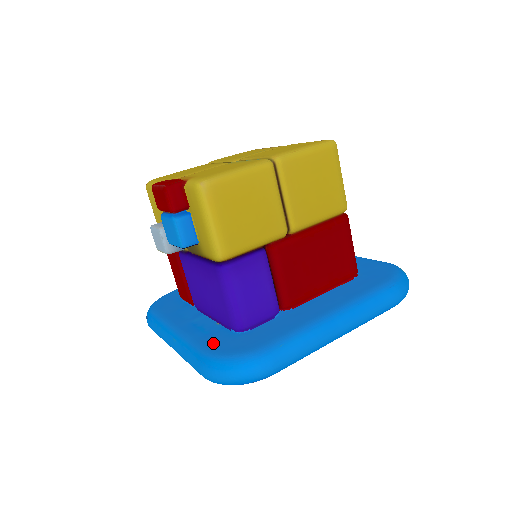
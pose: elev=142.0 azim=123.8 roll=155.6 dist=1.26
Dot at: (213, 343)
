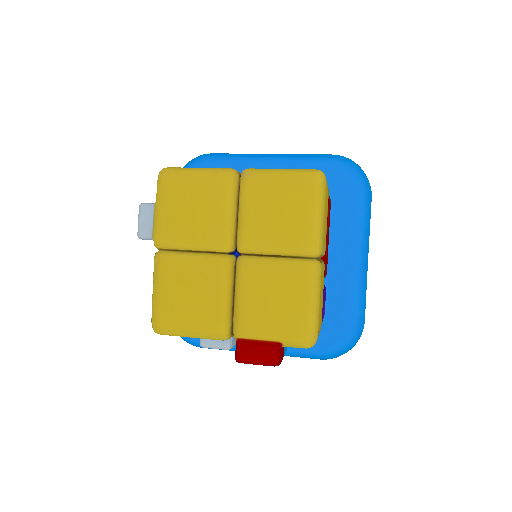
Dot at: occluded
